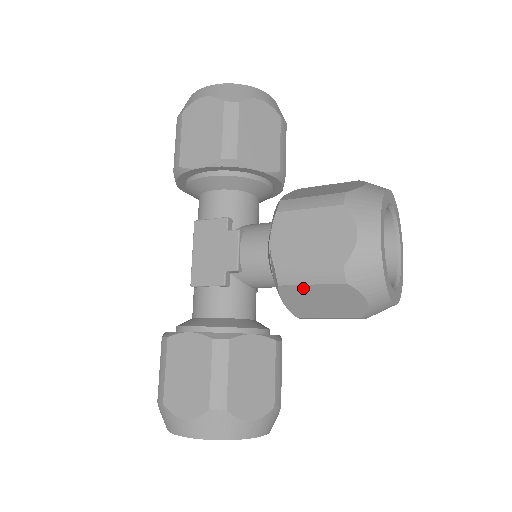
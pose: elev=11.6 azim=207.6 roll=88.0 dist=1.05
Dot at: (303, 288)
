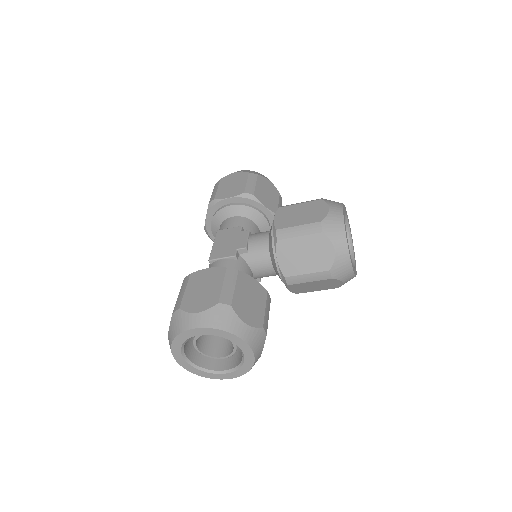
Dot at: (293, 241)
